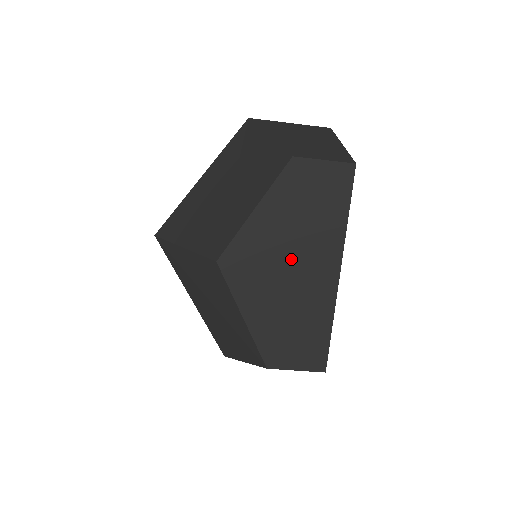
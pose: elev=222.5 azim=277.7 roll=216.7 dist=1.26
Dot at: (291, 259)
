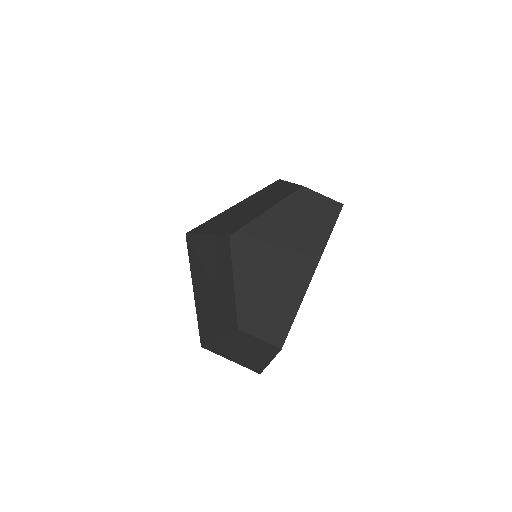
Dot at: (282, 252)
